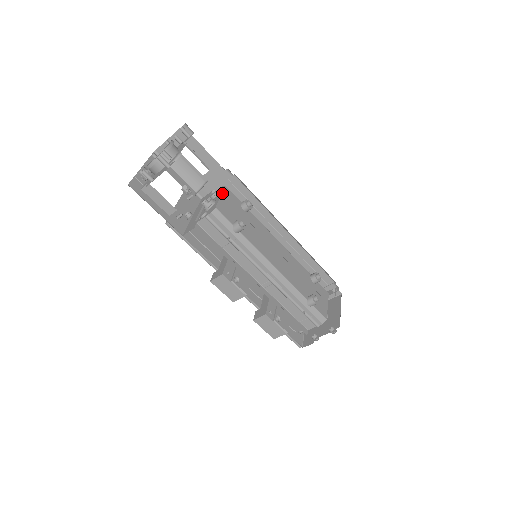
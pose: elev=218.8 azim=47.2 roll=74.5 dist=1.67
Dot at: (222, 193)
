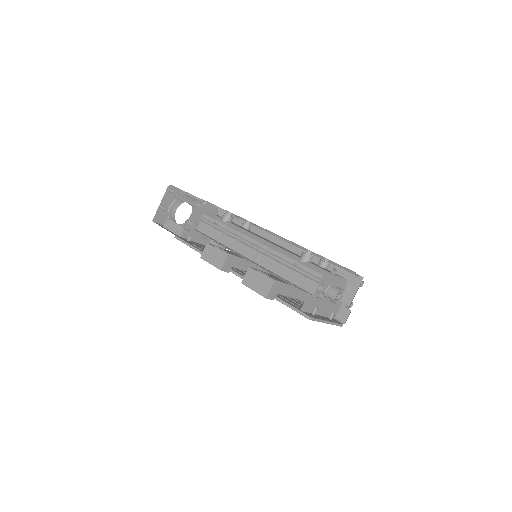
Dot at: occluded
